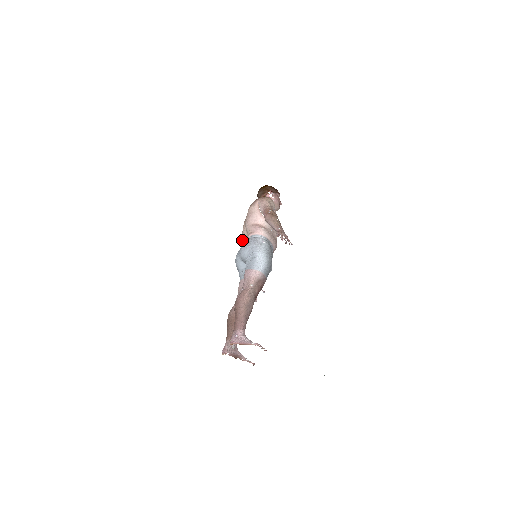
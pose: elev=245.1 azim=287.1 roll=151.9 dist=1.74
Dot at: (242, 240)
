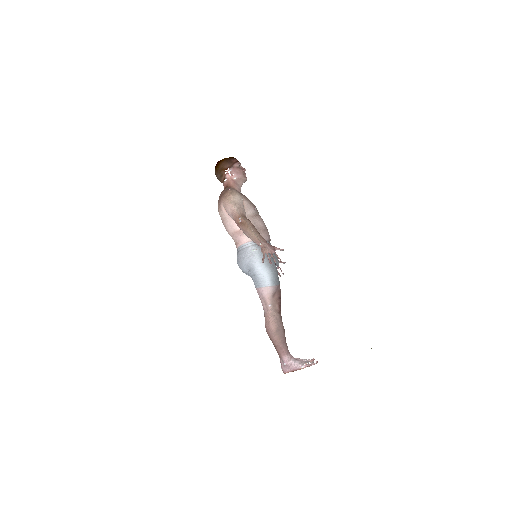
Dot at: occluded
